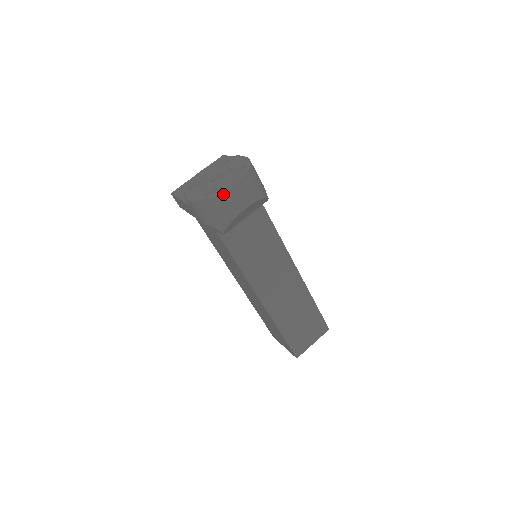
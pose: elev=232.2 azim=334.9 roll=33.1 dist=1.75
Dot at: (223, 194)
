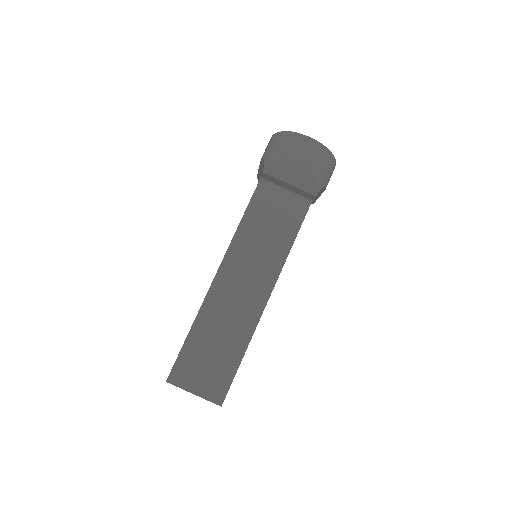
Dot at: (298, 135)
